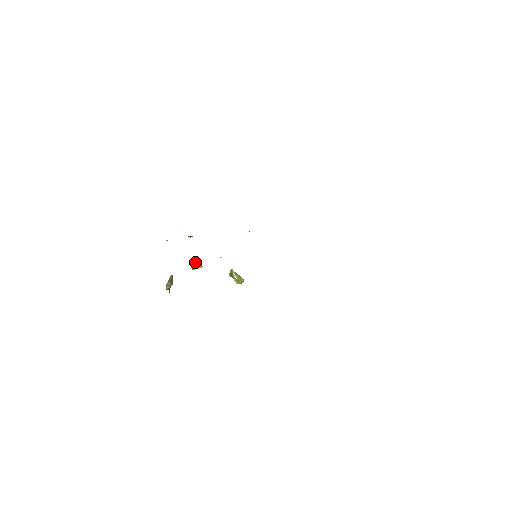
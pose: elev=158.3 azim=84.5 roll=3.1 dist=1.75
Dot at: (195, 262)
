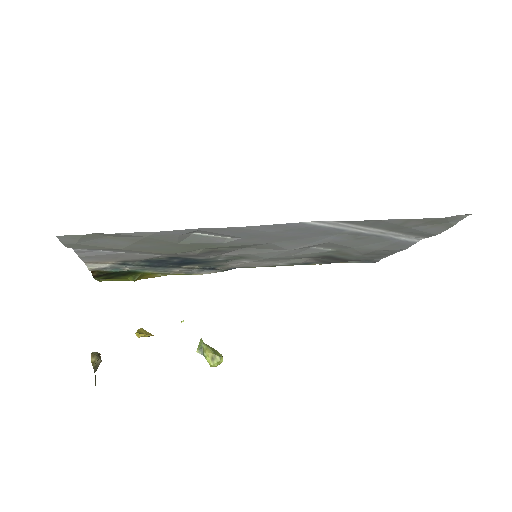
Dot at: (140, 328)
